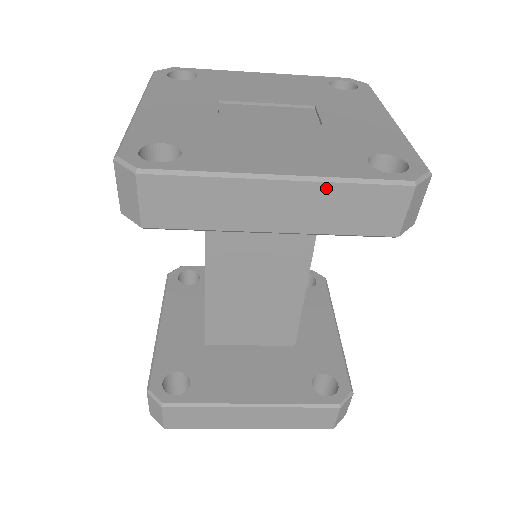
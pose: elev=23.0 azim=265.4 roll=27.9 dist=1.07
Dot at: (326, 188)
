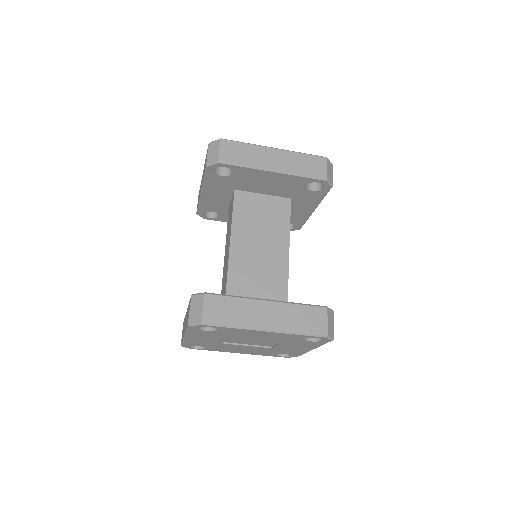
Dot at: (293, 154)
